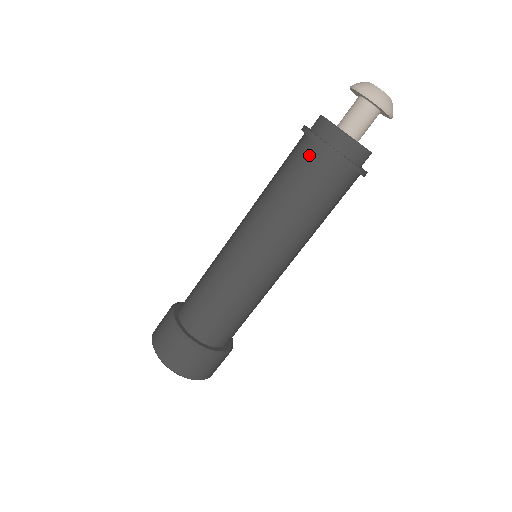
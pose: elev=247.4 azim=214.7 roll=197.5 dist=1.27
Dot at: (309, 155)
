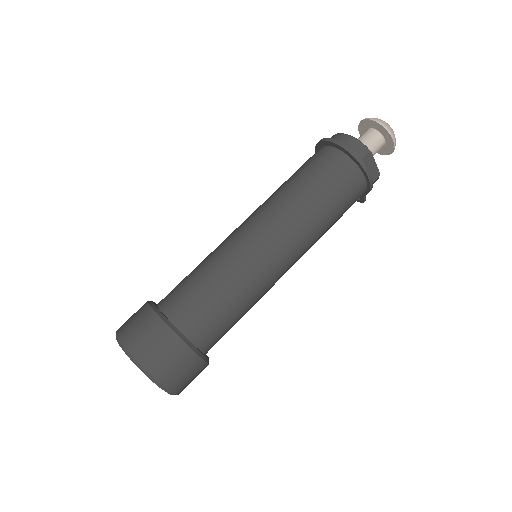
Dot at: (314, 154)
